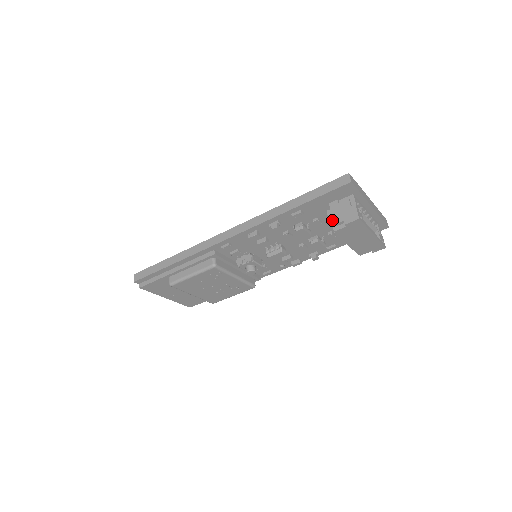
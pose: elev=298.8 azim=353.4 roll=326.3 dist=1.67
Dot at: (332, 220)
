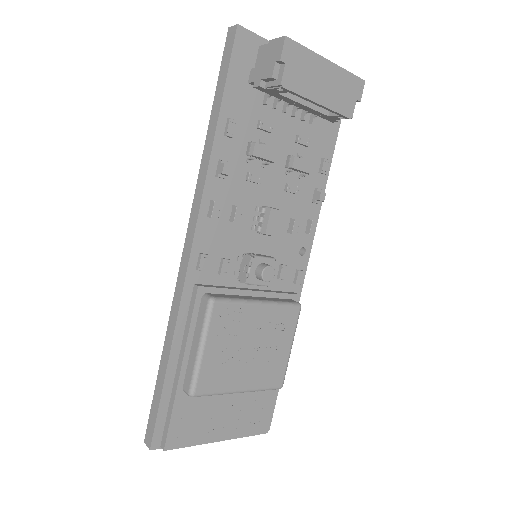
Dot at: (267, 86)
